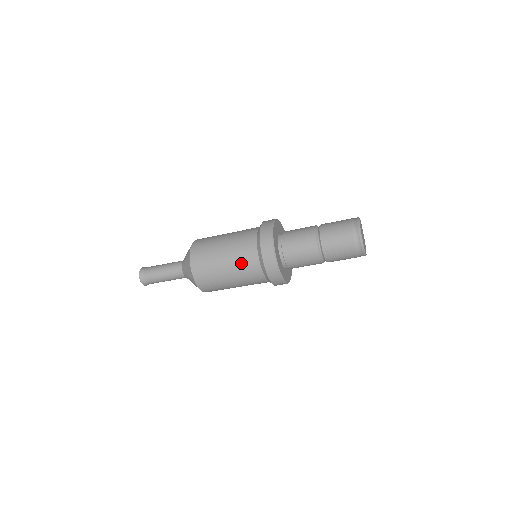
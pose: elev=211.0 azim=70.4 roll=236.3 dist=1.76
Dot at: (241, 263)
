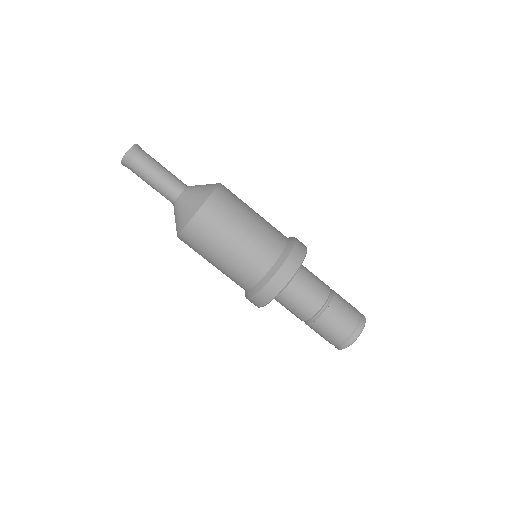
Dot at: (257, 248)
